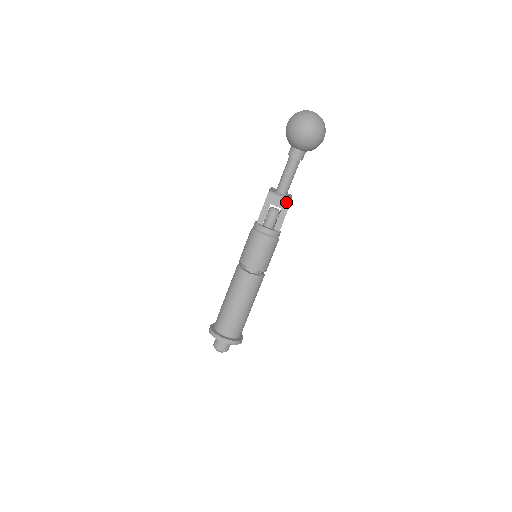
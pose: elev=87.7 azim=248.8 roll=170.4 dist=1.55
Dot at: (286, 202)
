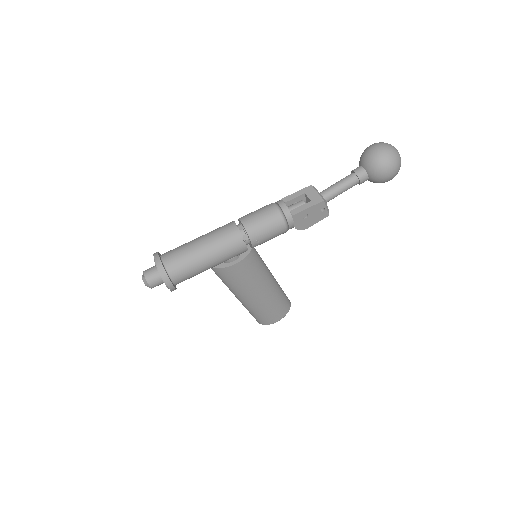
Dot at: (319, 198)
